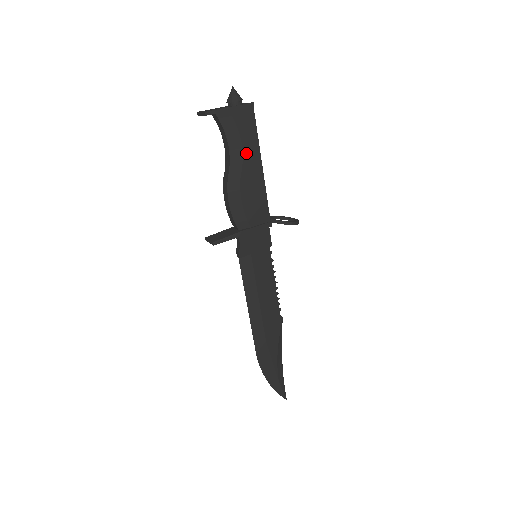
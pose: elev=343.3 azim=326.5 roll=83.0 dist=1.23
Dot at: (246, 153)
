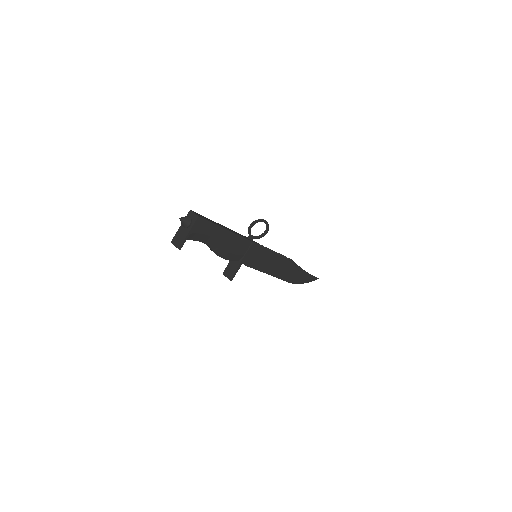
Dot at: (214, 236)
